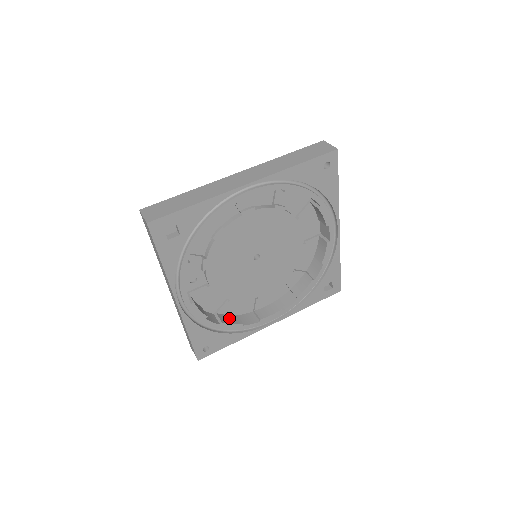
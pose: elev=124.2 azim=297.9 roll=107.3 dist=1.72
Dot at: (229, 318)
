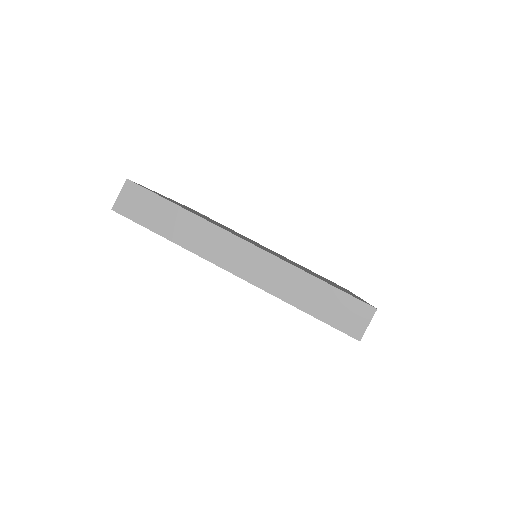
Dot at: occluded
